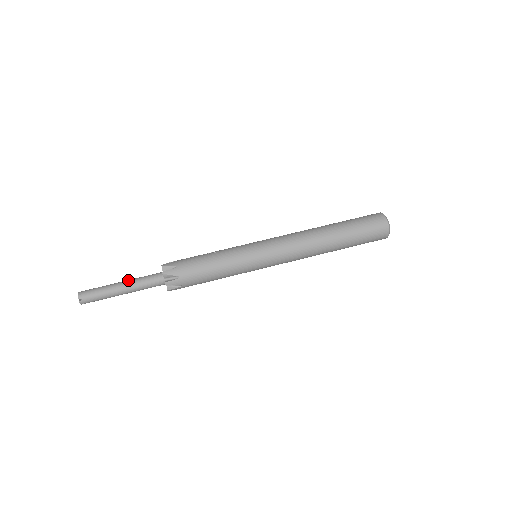
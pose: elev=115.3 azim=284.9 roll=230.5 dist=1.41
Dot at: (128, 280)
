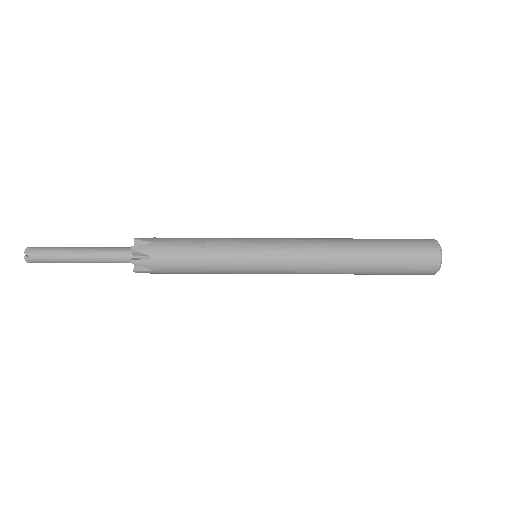
Dot at: (88, 251)
